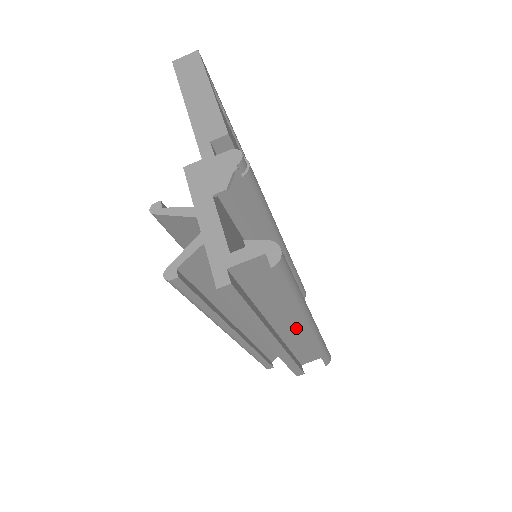
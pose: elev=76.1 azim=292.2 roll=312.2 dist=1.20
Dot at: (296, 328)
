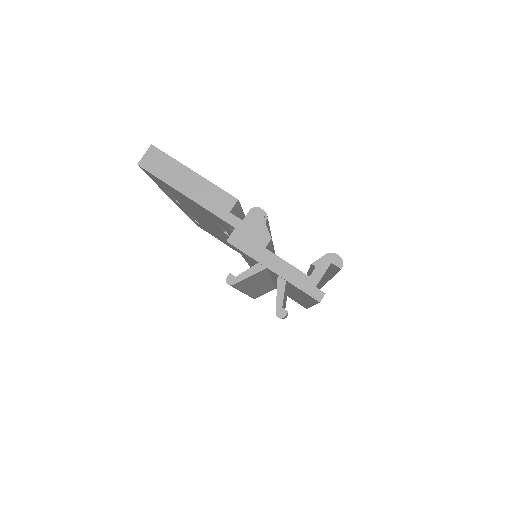
Dot at: occluded
